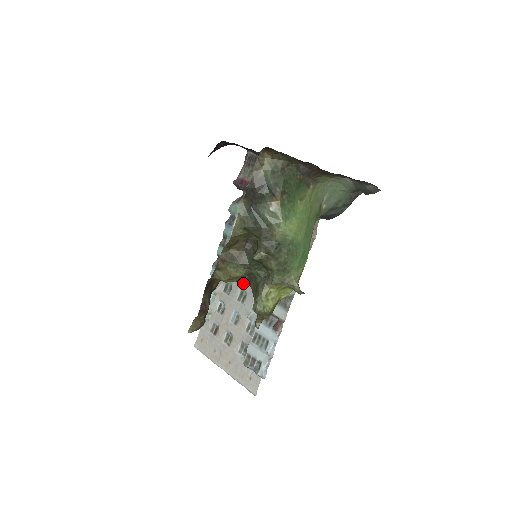
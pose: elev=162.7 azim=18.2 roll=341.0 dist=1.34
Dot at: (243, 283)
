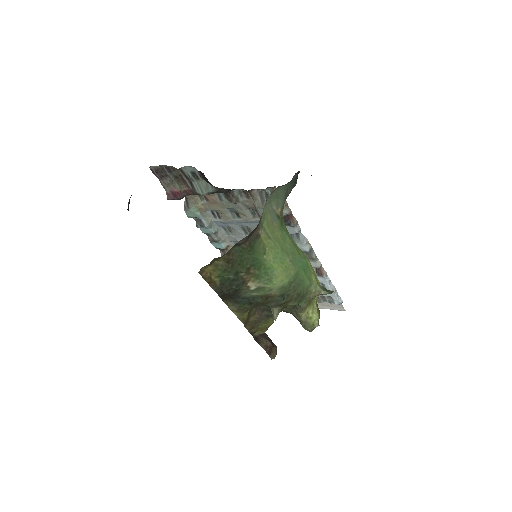
Dot at: occluded
